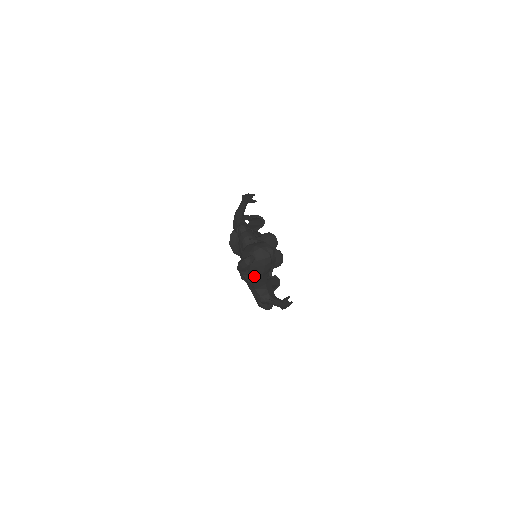
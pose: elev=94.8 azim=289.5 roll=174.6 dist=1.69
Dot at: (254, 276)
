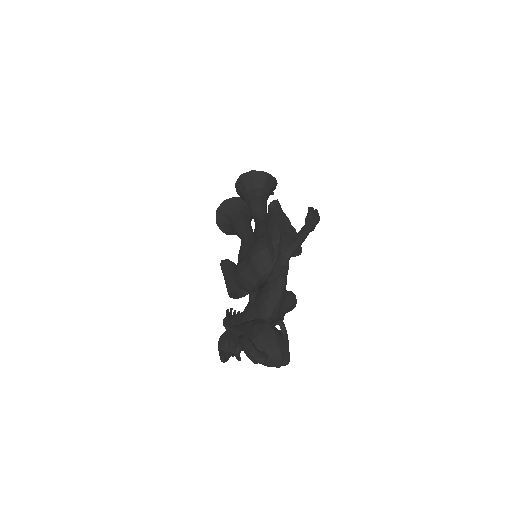
Dot at: occluded
